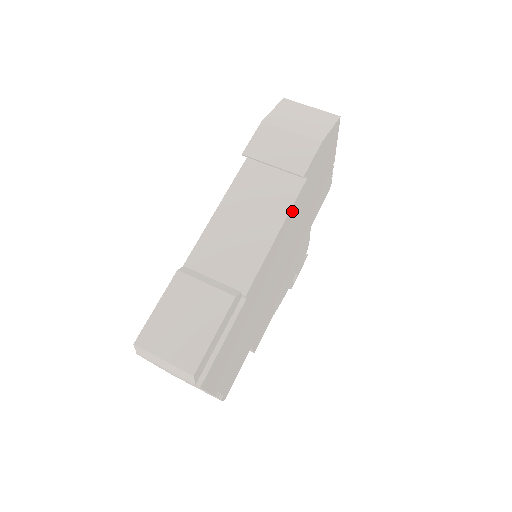
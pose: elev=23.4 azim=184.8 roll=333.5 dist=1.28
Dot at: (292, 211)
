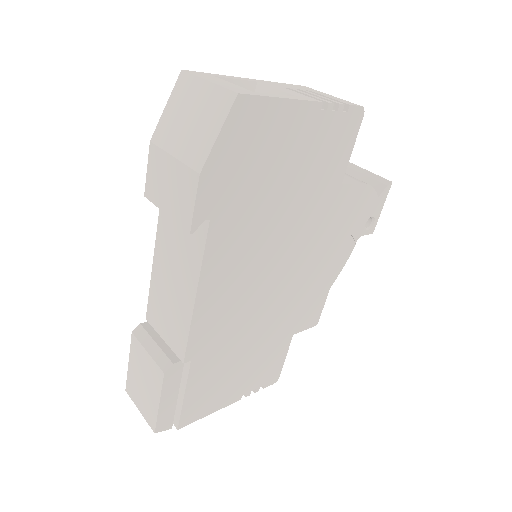
Dot at: (212, 260)
